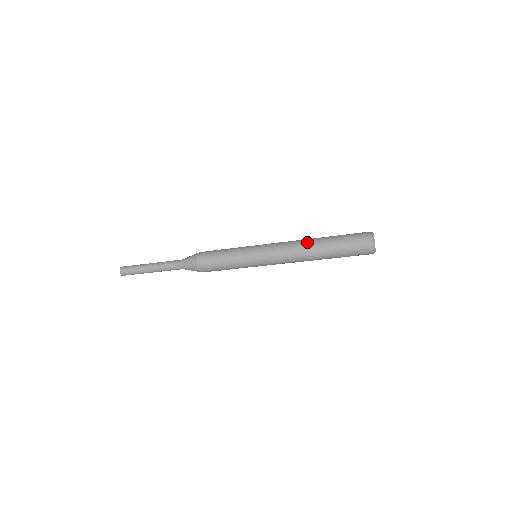
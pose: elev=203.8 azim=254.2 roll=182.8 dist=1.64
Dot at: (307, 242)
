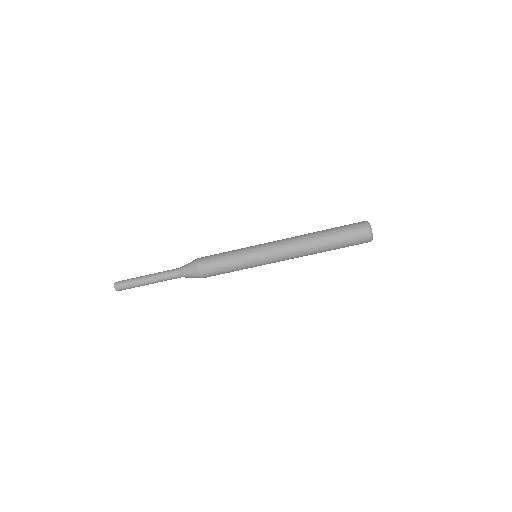
Dot at: (306, 234)
